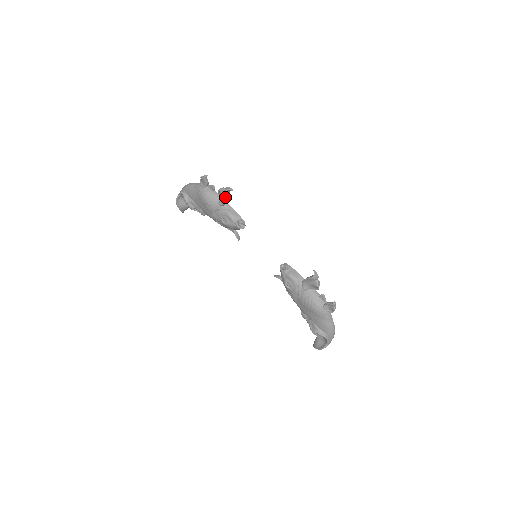
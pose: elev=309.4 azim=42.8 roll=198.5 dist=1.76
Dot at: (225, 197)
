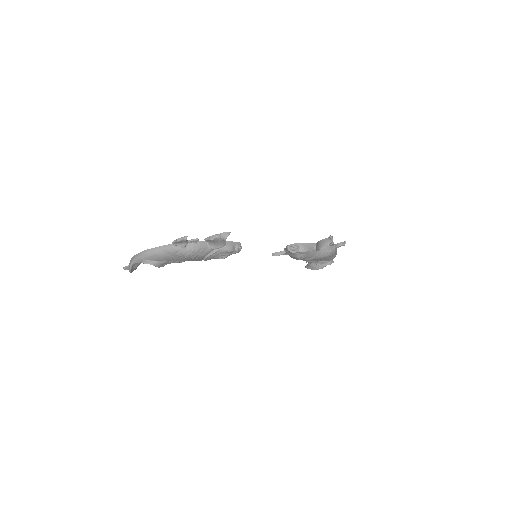
Dot at: (225, 243)
